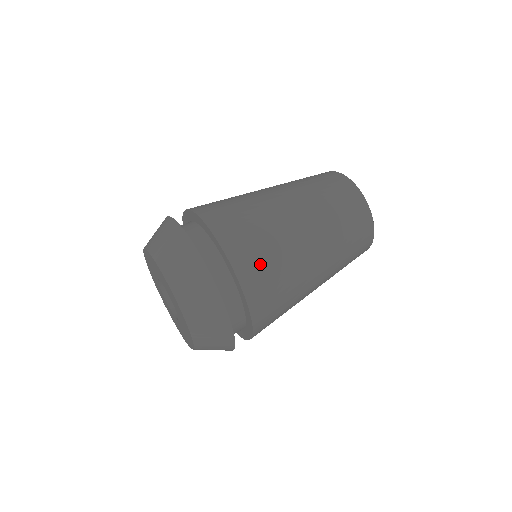
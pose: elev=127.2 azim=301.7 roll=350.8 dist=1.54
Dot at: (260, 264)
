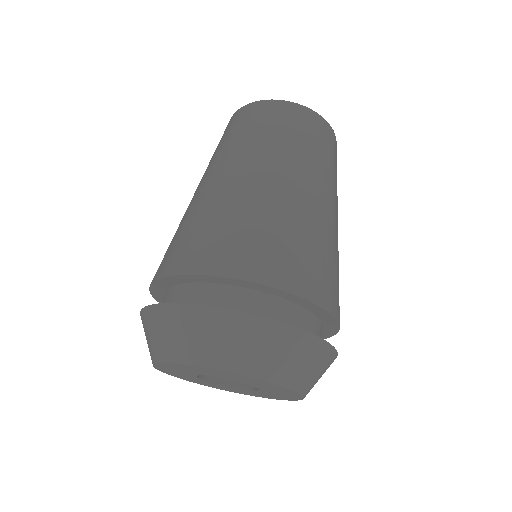
Dot at: (281, 253)
